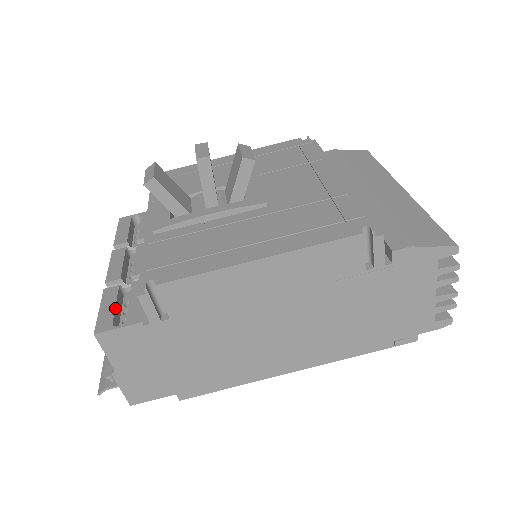
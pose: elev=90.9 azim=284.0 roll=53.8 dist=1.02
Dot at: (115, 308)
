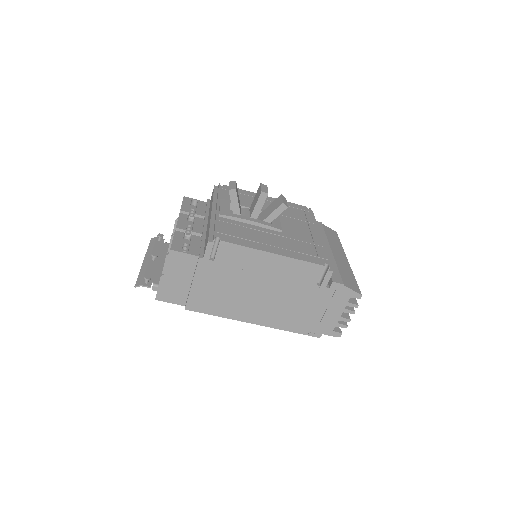
Dot at: occluded
